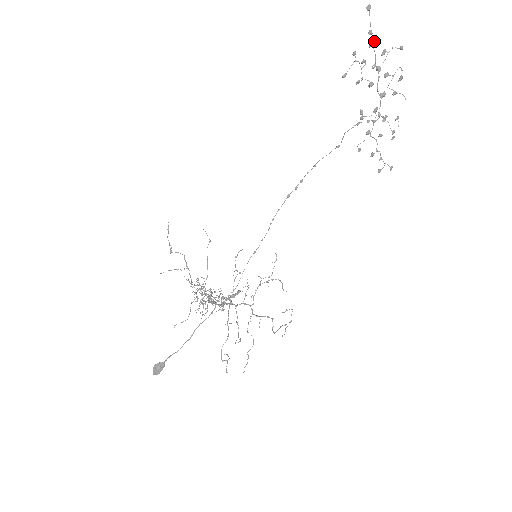
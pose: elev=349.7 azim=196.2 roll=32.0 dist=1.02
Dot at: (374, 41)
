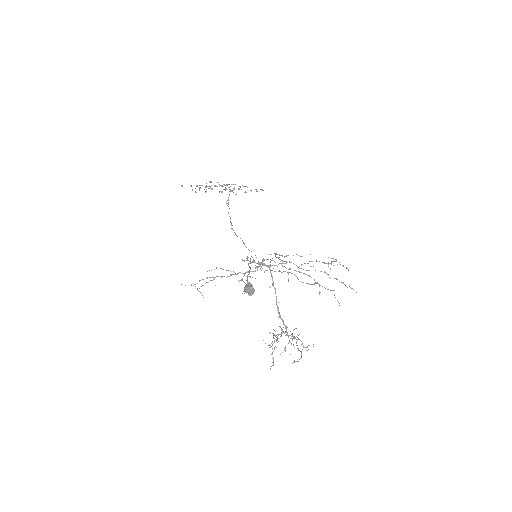
Dot at: (196, 186)
